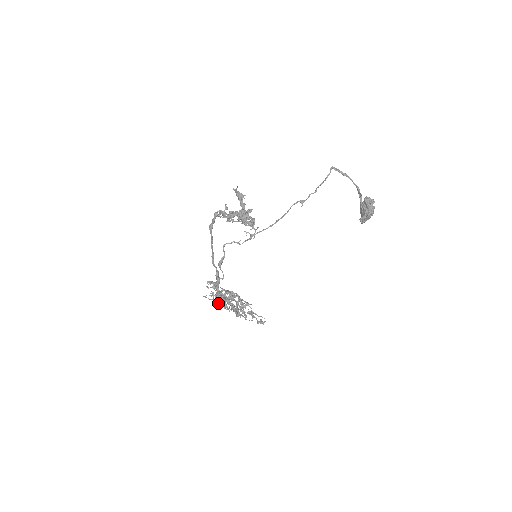
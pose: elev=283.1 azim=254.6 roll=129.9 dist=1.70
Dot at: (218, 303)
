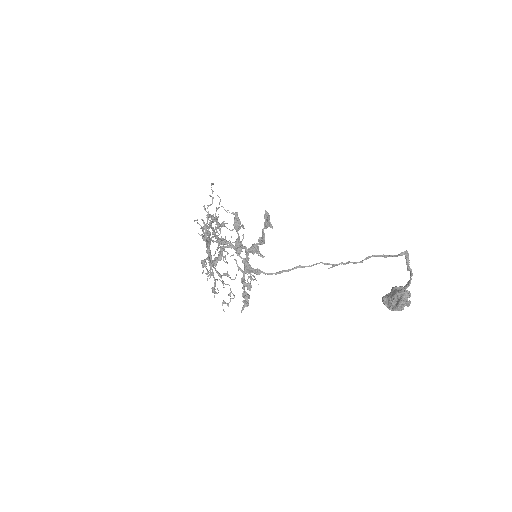
Dot at: (204, 240)
